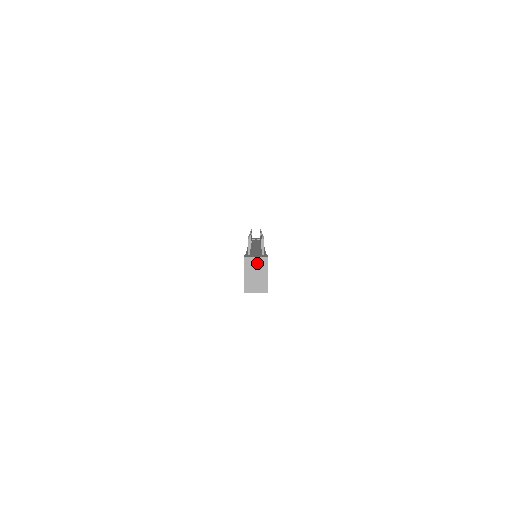
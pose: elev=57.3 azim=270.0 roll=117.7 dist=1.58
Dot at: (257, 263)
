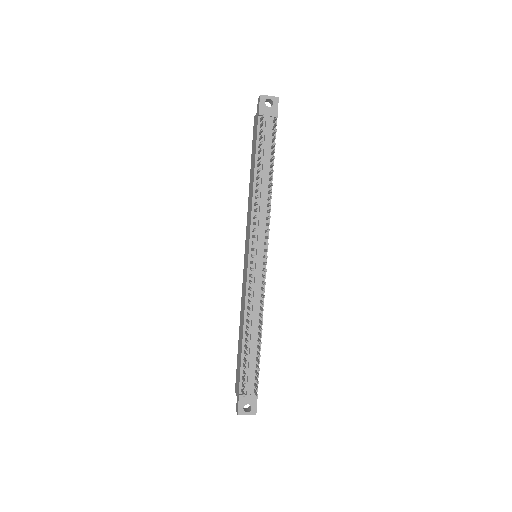
Dot at: (247, 413)
